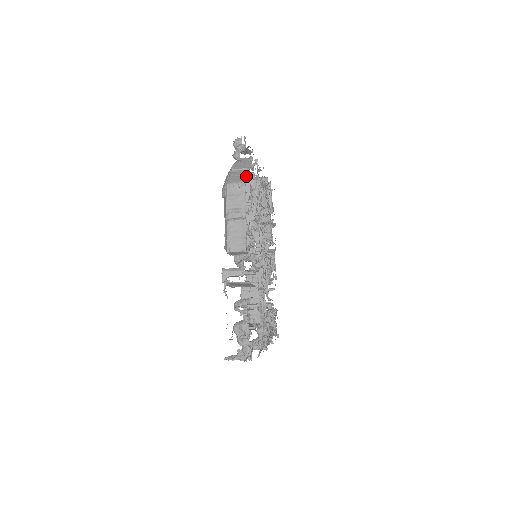
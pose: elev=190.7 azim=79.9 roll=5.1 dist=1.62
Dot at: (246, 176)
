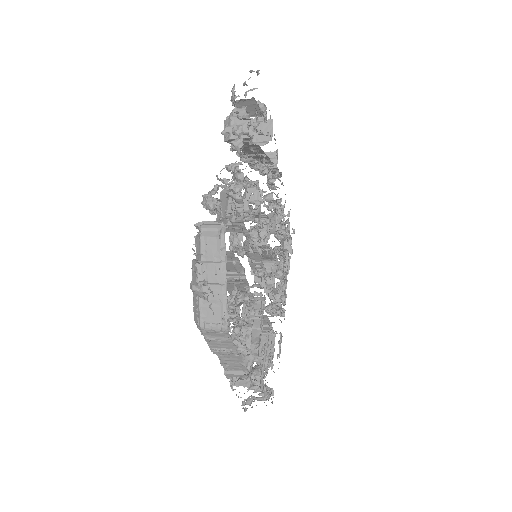
Dot at: (225, 308)
